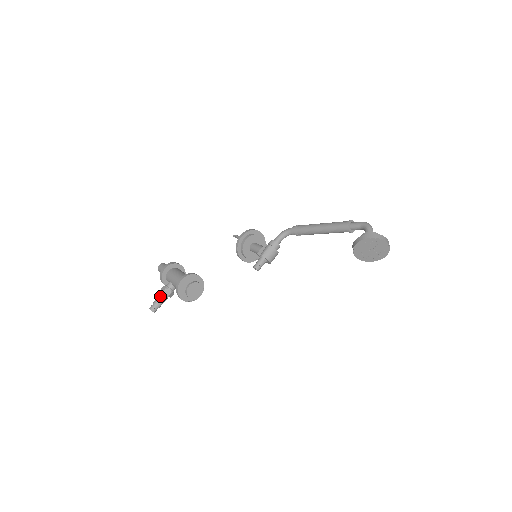
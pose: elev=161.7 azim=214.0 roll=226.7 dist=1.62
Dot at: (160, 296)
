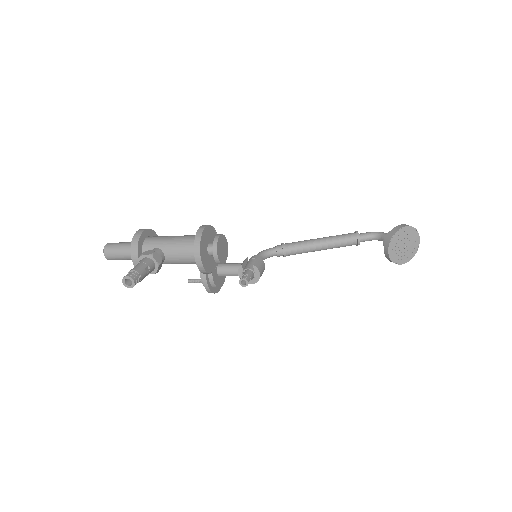
Dot at: (145, 261)
